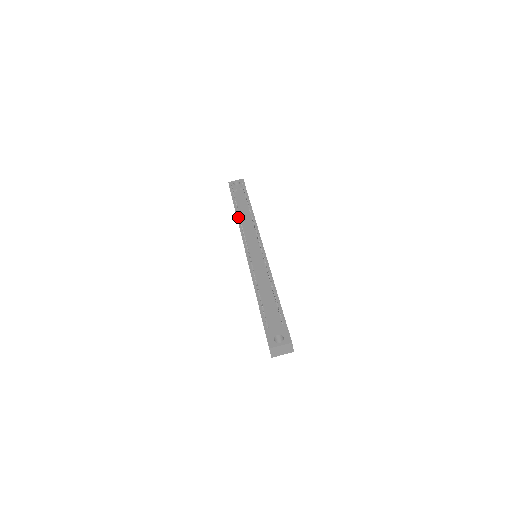
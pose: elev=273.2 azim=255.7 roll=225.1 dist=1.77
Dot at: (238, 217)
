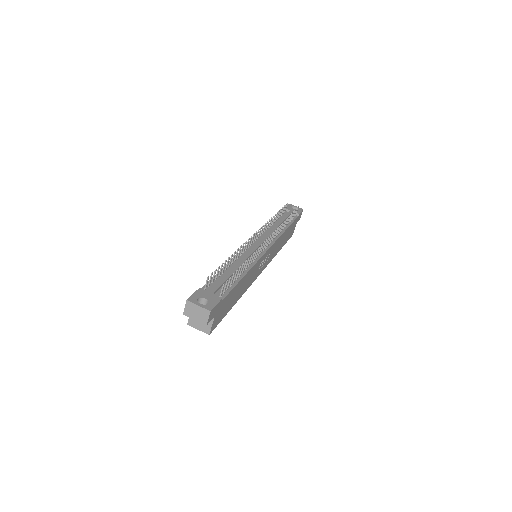
Dot at: occluded
